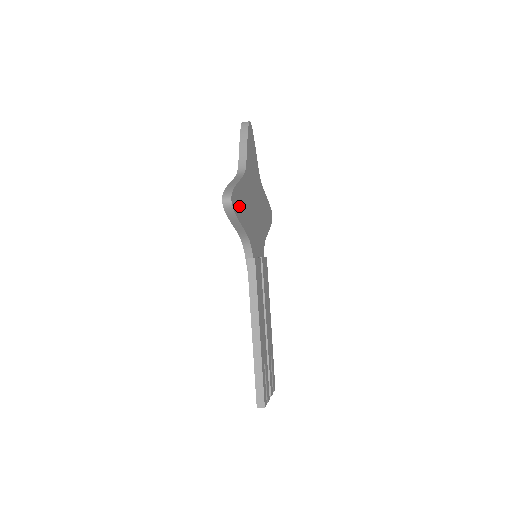
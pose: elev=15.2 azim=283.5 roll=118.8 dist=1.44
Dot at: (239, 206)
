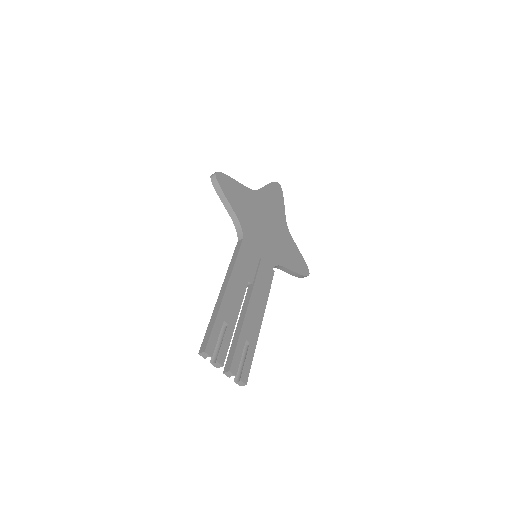
Dot at: (230, 190)
